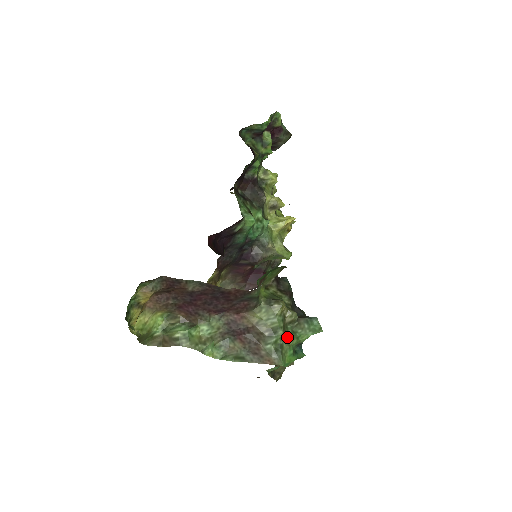
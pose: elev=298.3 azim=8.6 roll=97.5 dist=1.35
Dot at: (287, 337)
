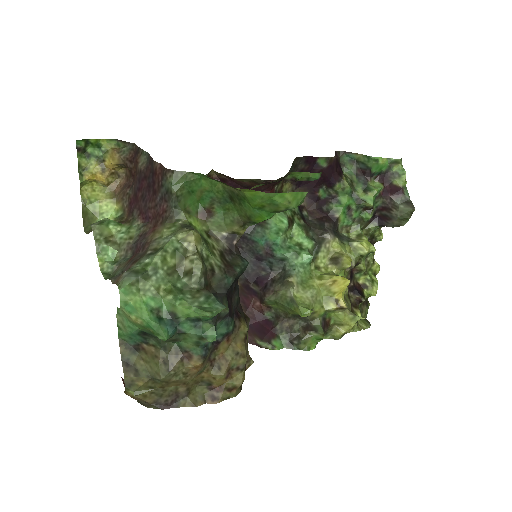
Dot at: (167, 283)
